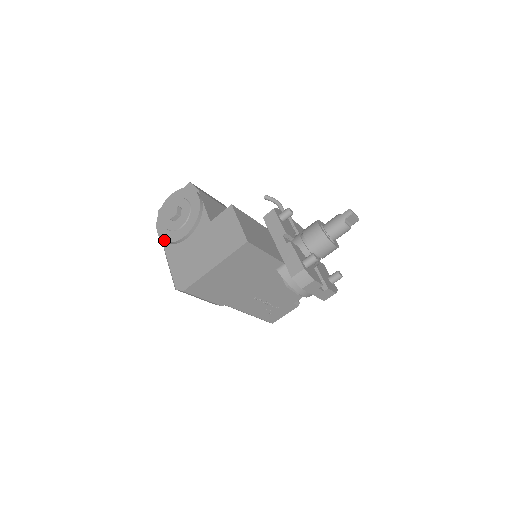
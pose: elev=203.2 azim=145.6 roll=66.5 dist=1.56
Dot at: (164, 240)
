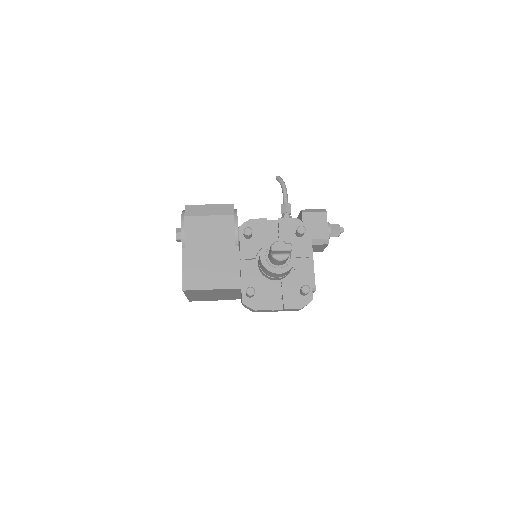
Dot at: occluded
